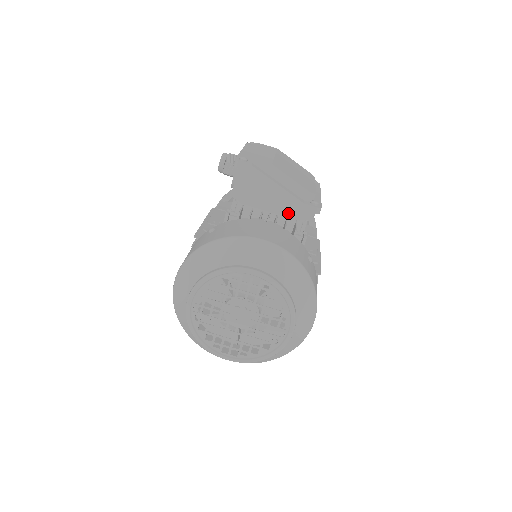
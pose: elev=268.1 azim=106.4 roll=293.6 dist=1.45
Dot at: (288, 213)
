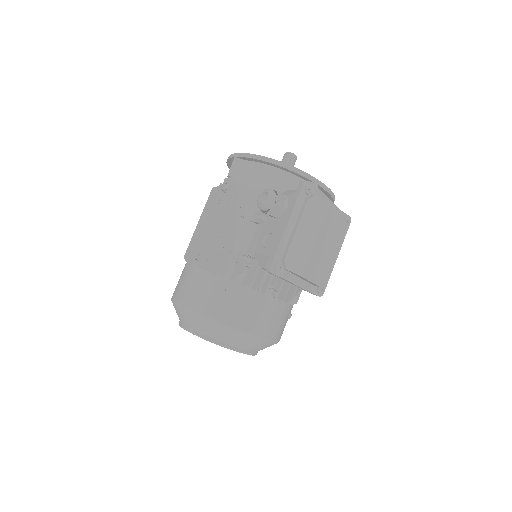
Dot at: occluded
